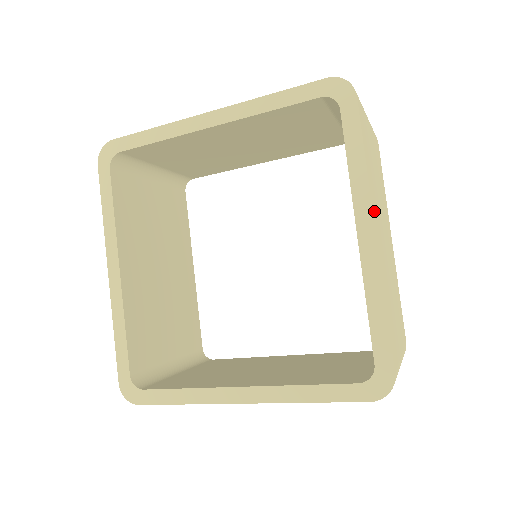
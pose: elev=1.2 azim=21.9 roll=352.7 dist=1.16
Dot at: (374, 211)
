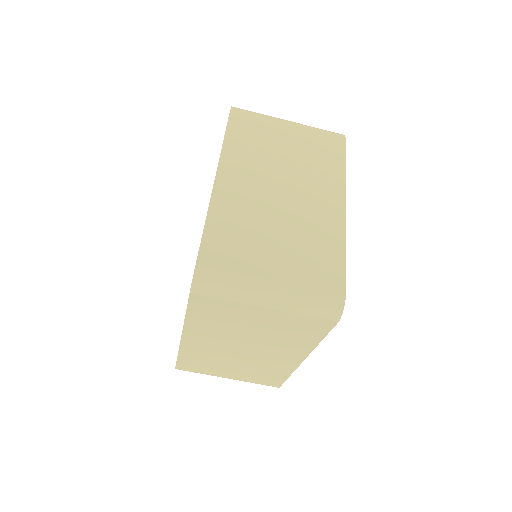
Dot at: (228, 167)
